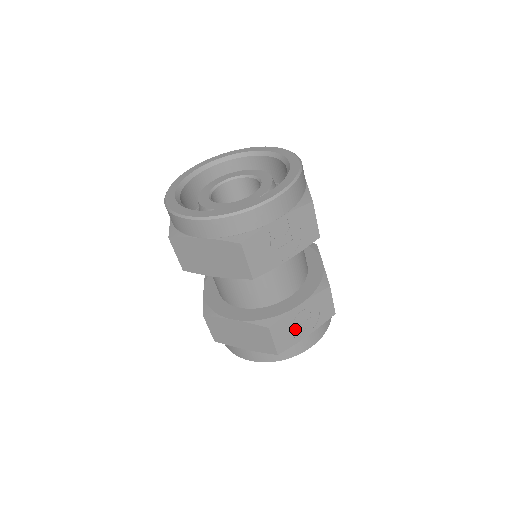
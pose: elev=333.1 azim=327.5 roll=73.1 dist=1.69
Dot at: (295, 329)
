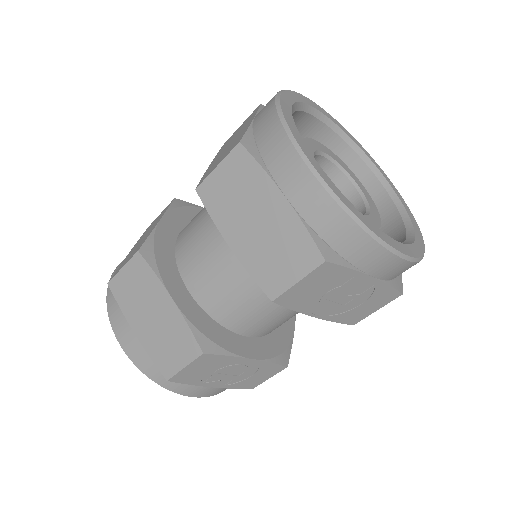
Dot at: (214, 373)
